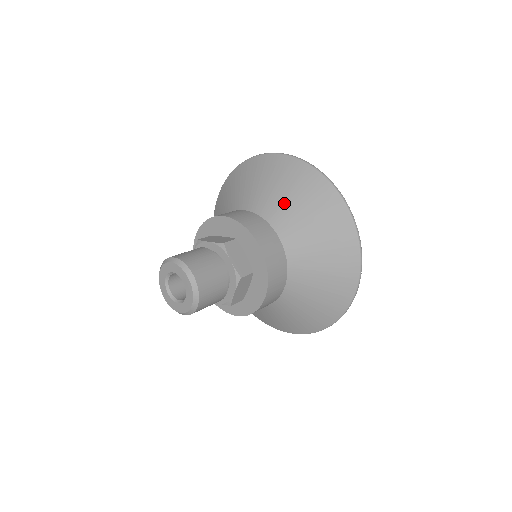
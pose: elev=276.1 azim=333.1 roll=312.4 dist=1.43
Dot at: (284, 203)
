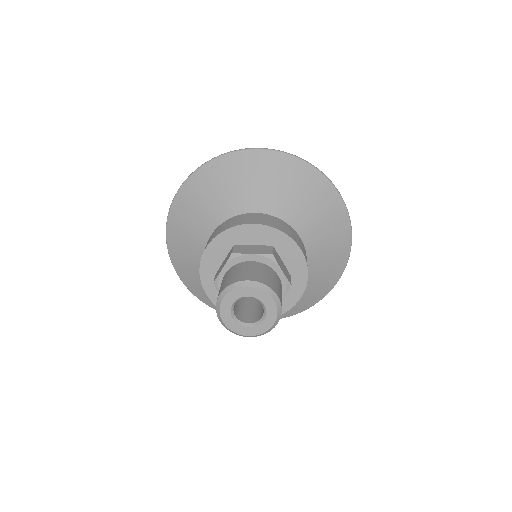
Dot at: (226, 199)
